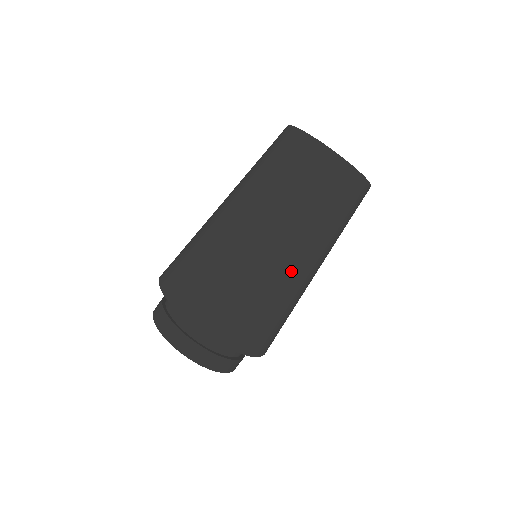
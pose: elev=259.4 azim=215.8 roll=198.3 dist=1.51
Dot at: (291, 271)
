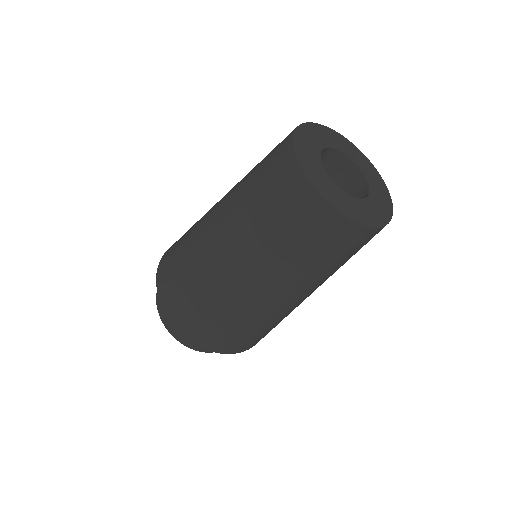
Dot at: (267, 302)
